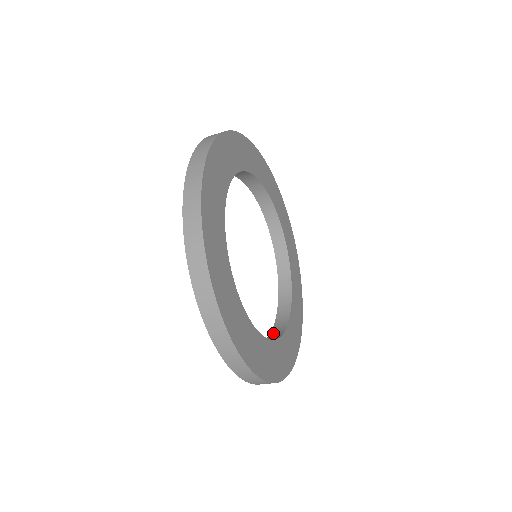
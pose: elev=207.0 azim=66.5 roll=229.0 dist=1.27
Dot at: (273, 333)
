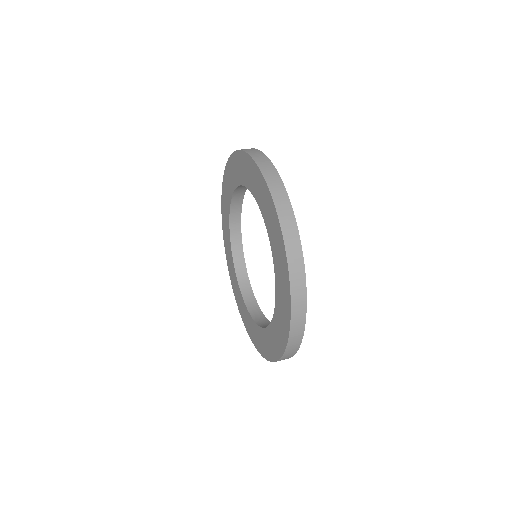
Dot at: (233, 241)
